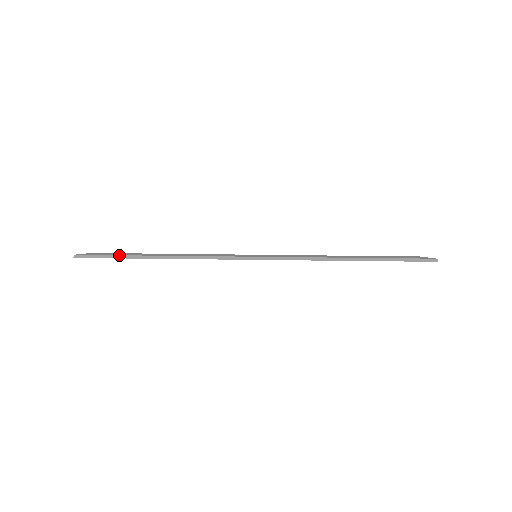
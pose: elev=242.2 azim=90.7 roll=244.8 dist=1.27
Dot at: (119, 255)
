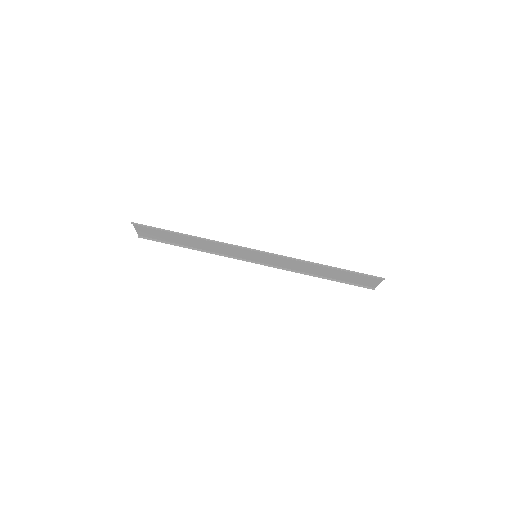
Dot at: (162, 229)
